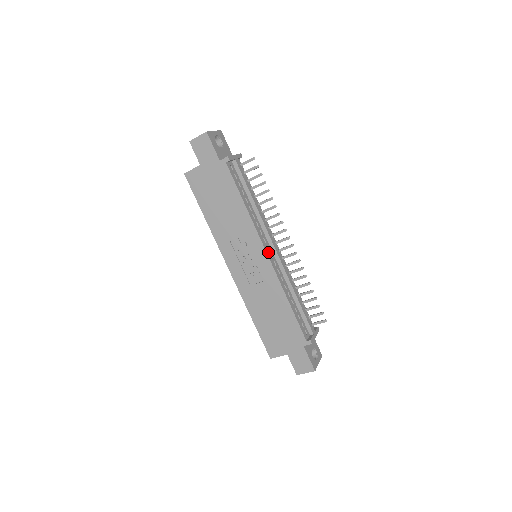
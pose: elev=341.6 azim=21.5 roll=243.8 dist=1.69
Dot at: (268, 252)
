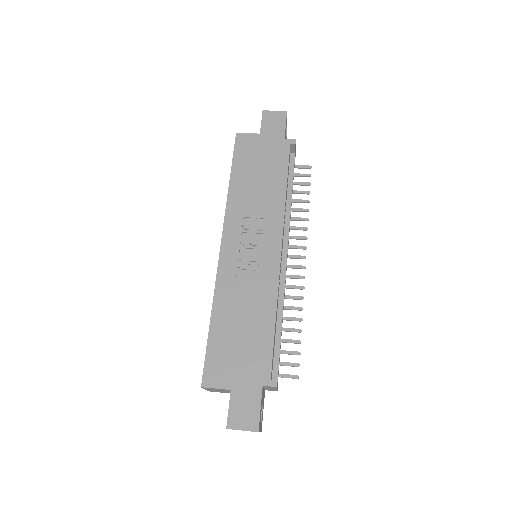
Dot at: occluded
